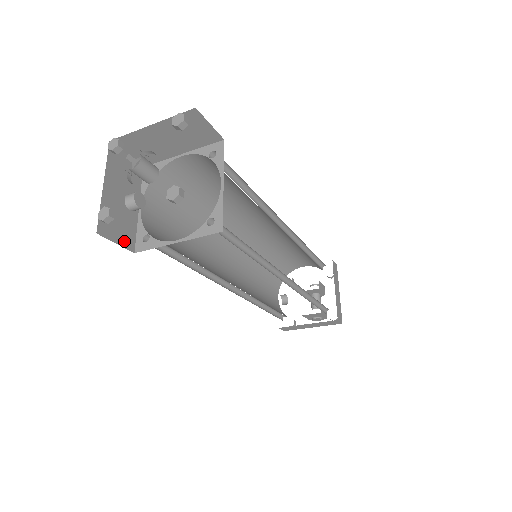
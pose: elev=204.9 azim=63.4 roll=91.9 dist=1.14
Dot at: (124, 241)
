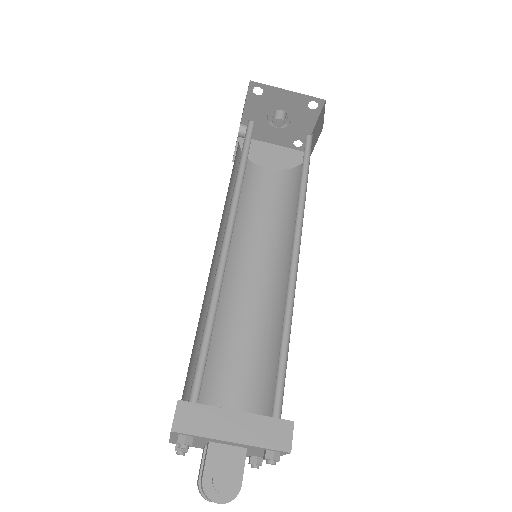
Dot at: occluded
